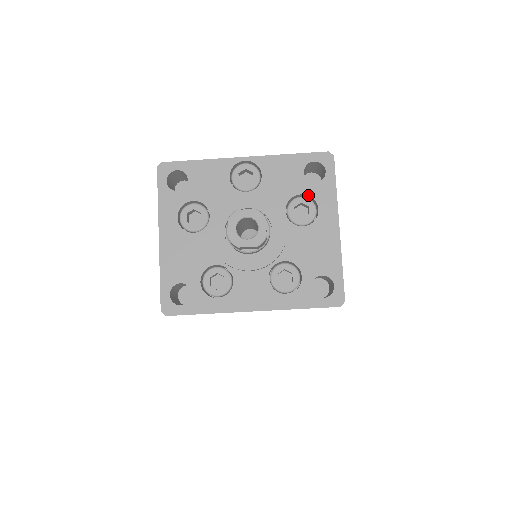
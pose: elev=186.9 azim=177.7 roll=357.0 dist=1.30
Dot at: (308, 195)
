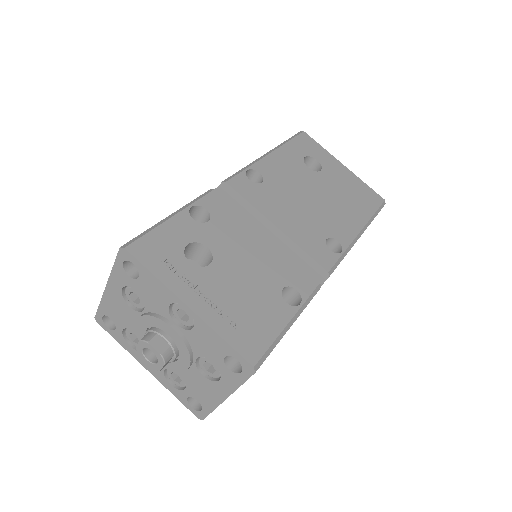
Dot at: (218, 368)
